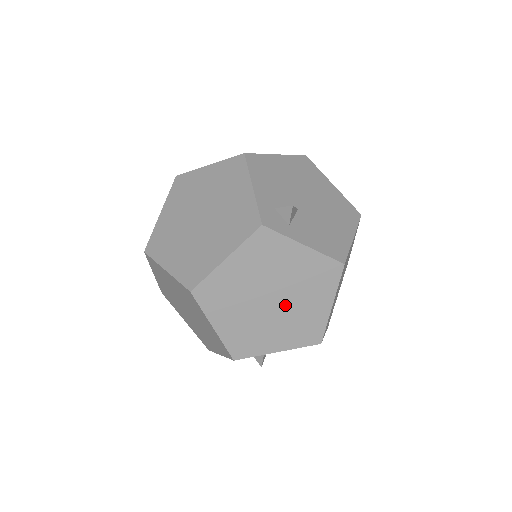
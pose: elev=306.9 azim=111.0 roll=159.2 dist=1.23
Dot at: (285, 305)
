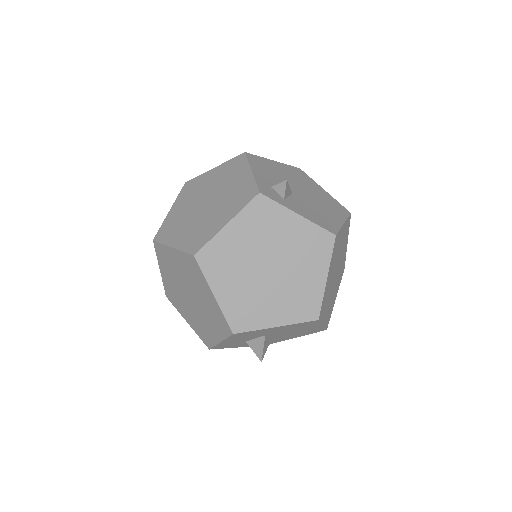
Dot at: (282, 275)
